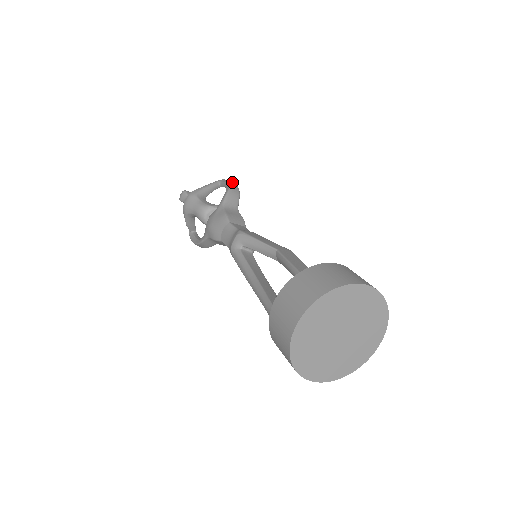
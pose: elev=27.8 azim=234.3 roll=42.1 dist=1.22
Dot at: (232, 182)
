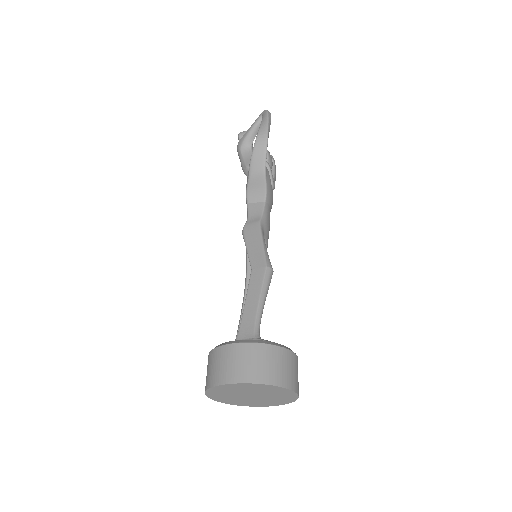
Dot at: (264, 124)
